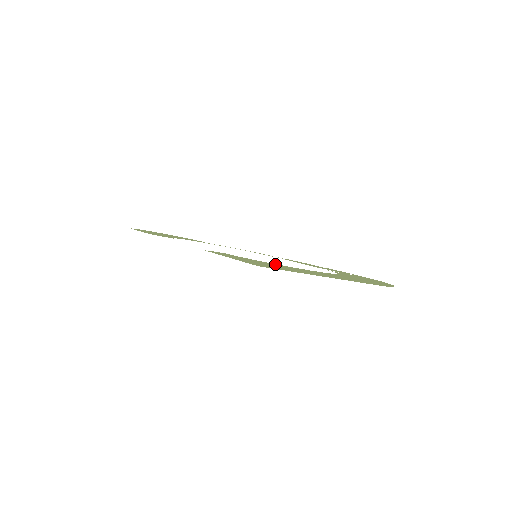
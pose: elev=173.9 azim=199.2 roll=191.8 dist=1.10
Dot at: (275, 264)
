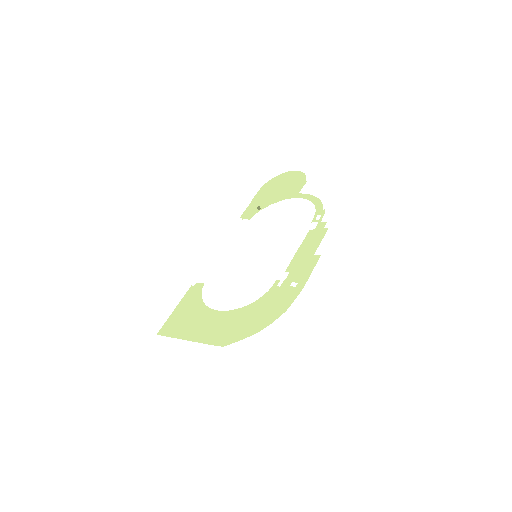
Dot at: (202, 307)
